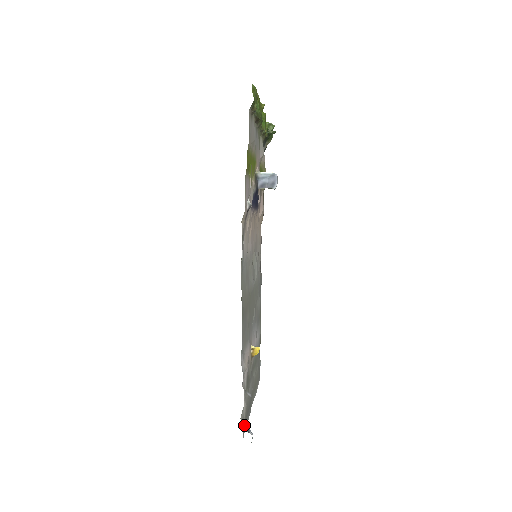
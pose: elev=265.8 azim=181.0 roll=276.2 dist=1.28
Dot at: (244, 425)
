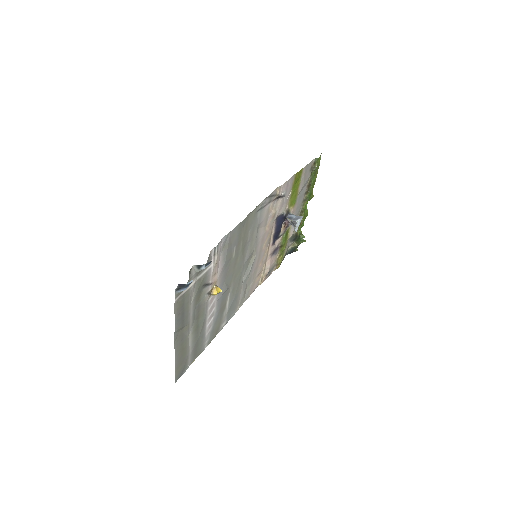
Dot at: (189, 276)
